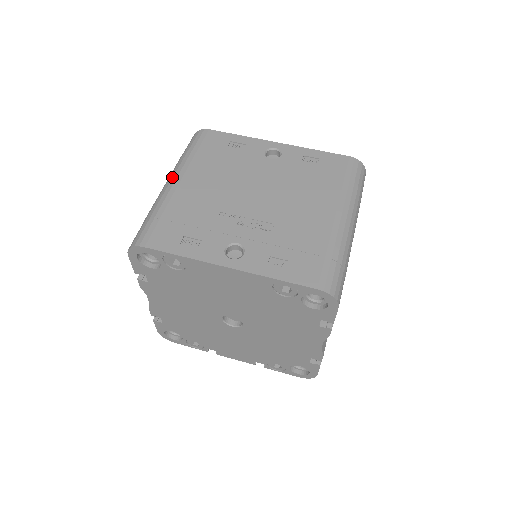
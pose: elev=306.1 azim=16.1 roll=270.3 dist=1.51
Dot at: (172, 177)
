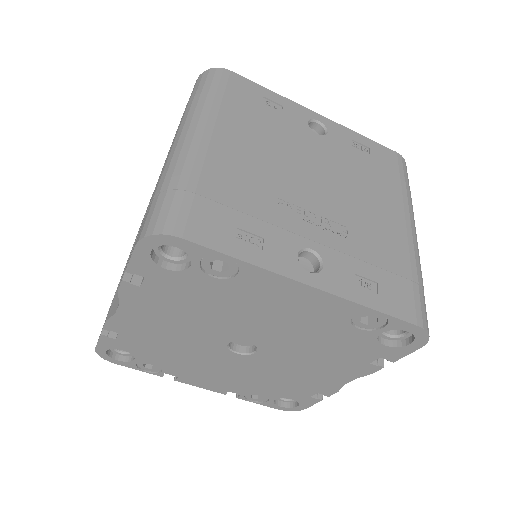
Dot at: (195, 129)
